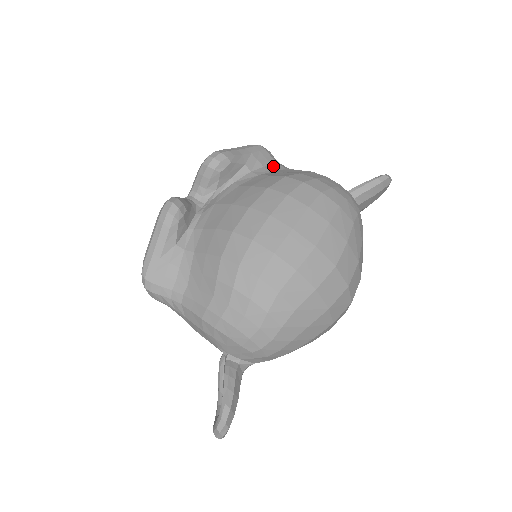
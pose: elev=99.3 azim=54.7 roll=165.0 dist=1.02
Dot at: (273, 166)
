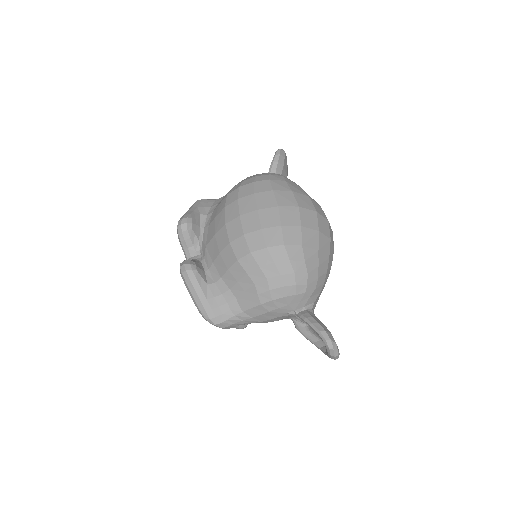
Dot at: (215, 202)
